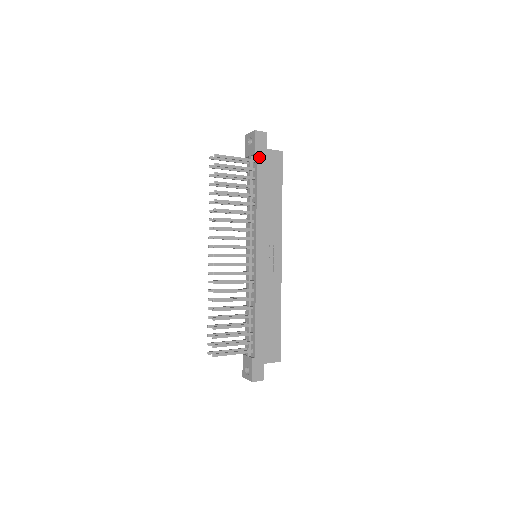
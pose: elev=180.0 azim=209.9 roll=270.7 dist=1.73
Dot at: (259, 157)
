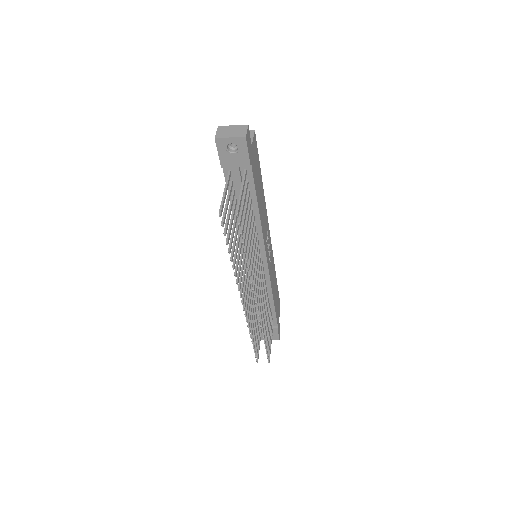
Dot at: (252, 165)
